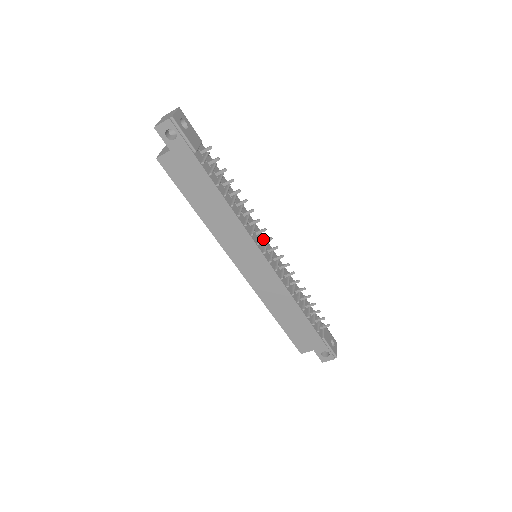
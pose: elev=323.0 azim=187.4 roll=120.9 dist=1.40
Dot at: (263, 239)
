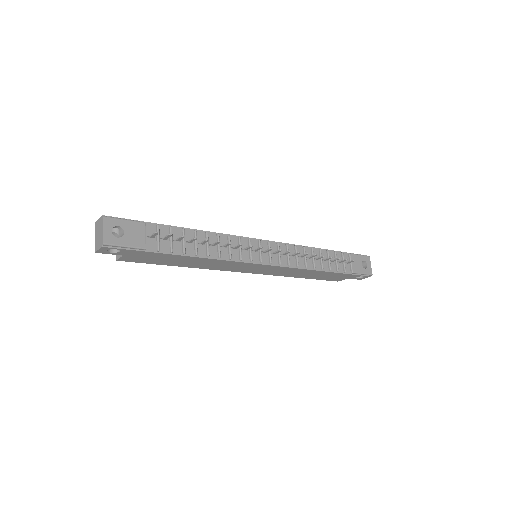
Dot at: (255, 244)
